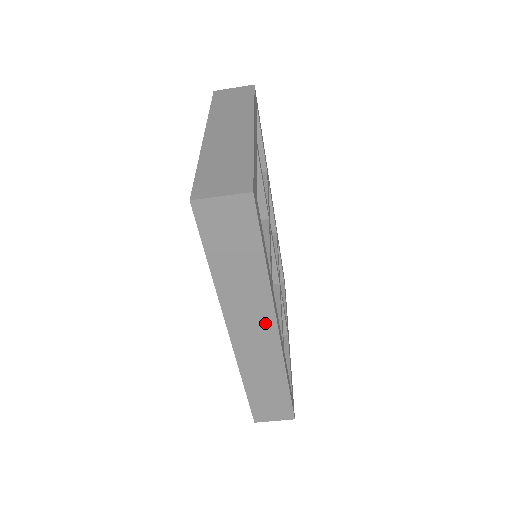
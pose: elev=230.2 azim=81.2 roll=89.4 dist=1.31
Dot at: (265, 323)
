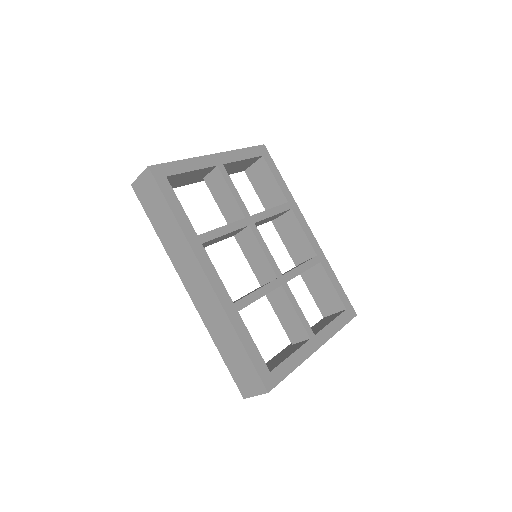
Dot at: (197, 271)
